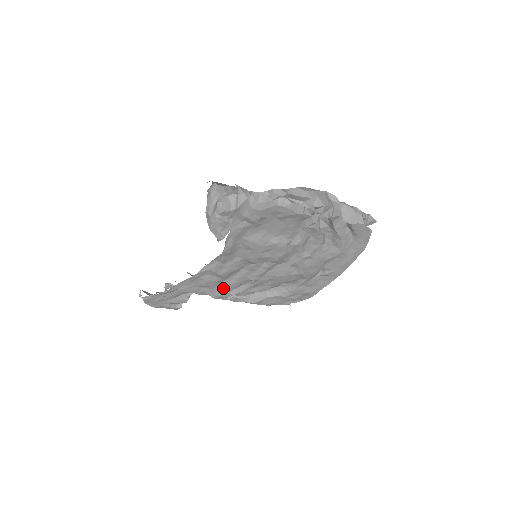
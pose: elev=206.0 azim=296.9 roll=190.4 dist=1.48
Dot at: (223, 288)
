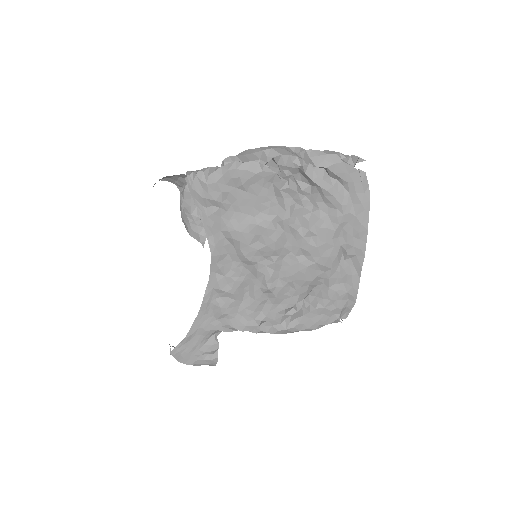
Dot at: (245, 314)
